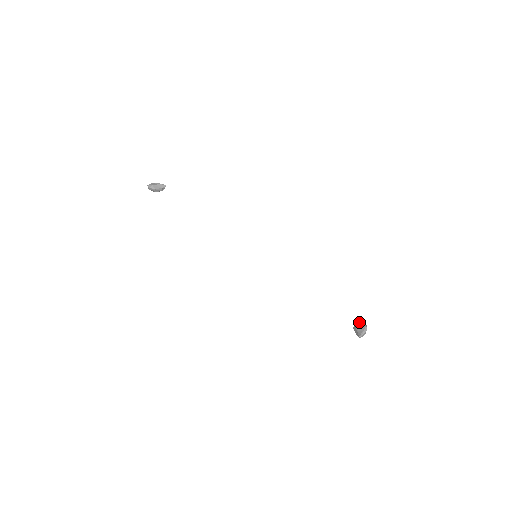
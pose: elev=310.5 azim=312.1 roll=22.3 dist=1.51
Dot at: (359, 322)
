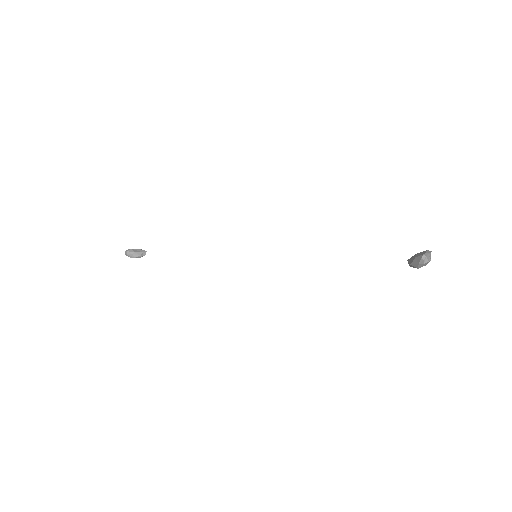
Dot at: occluded
